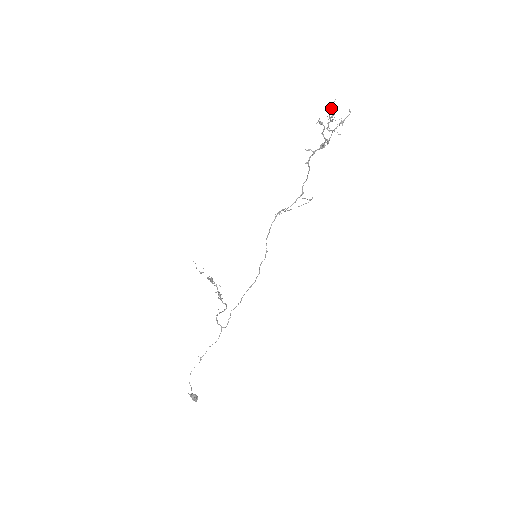
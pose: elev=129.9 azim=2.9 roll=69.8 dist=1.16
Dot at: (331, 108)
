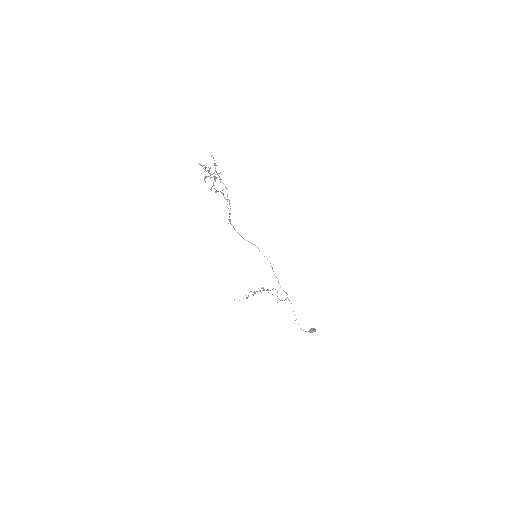
Dot at: occluded
